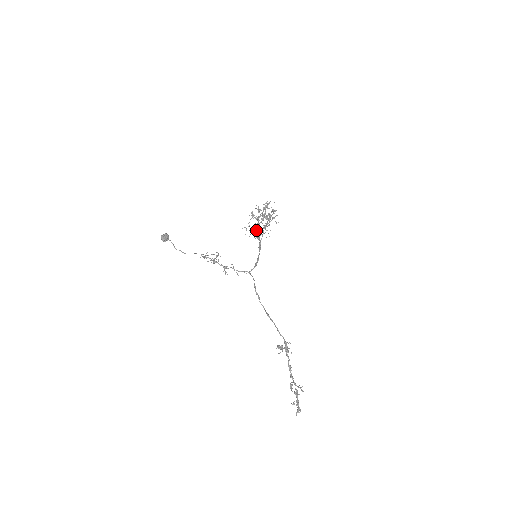
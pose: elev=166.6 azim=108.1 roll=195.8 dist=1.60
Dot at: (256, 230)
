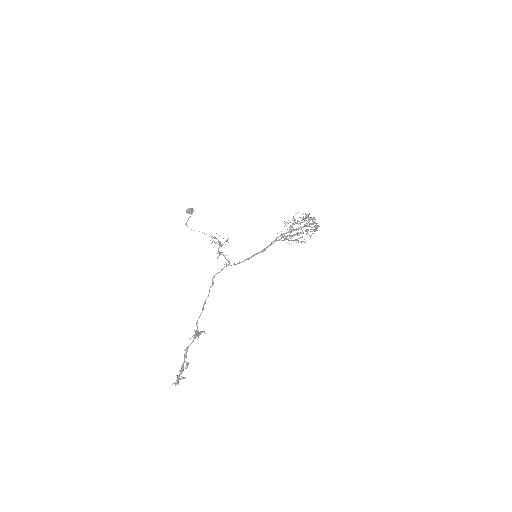
Dot at: occluded
